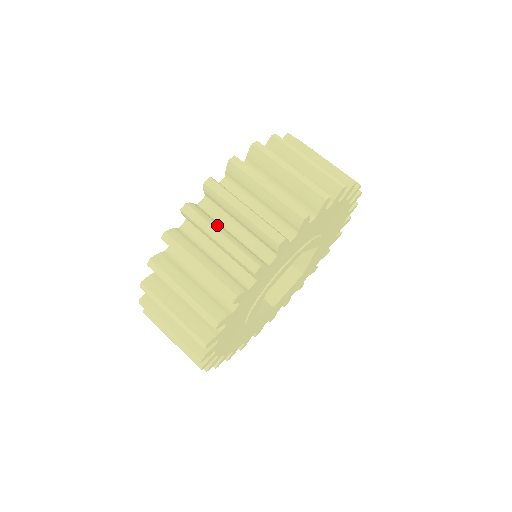
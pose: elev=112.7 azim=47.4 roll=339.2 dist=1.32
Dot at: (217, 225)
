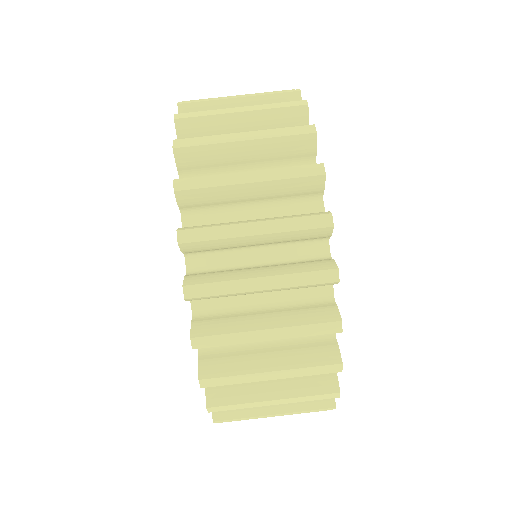
Dot at: (255, 391)
